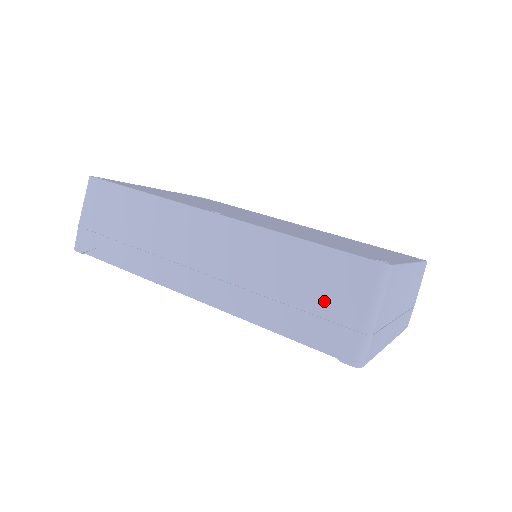
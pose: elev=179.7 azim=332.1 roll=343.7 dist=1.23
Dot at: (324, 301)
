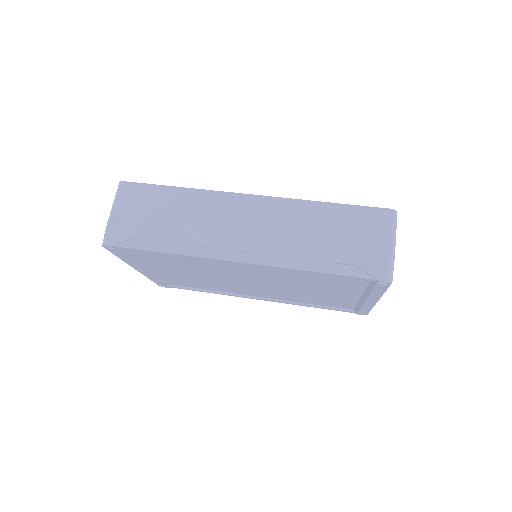
Dot at: (357, 240)
